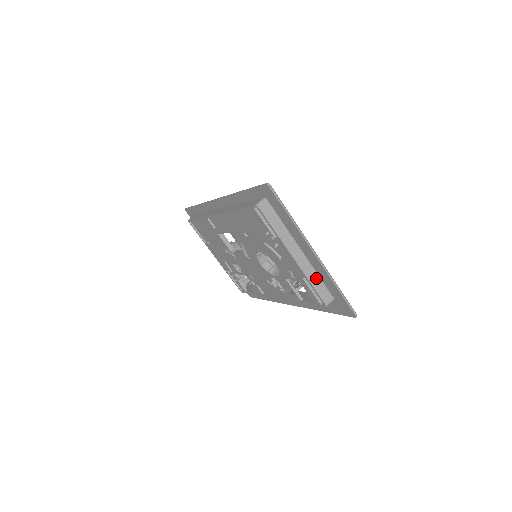
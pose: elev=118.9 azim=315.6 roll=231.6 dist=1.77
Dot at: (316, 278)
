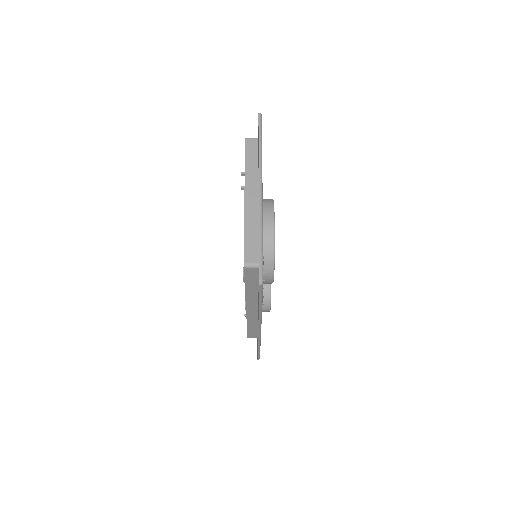
Dot at: (254, 230)
